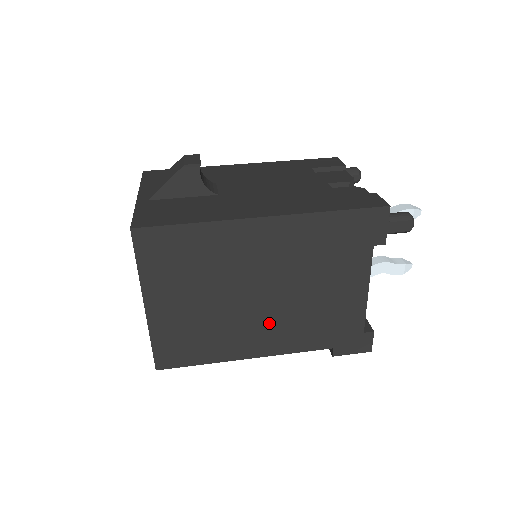
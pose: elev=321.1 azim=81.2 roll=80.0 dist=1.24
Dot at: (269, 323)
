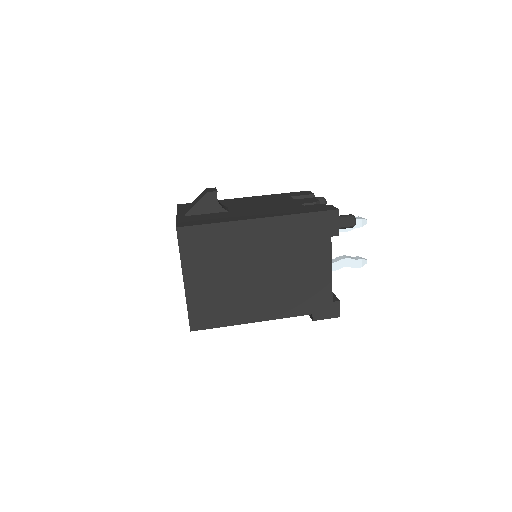
Dot at: (266, 294)
